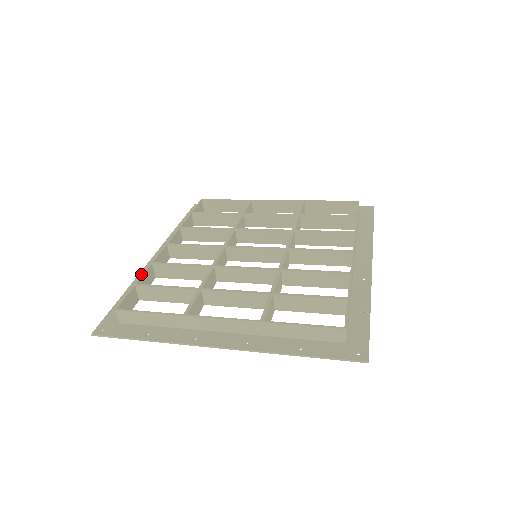
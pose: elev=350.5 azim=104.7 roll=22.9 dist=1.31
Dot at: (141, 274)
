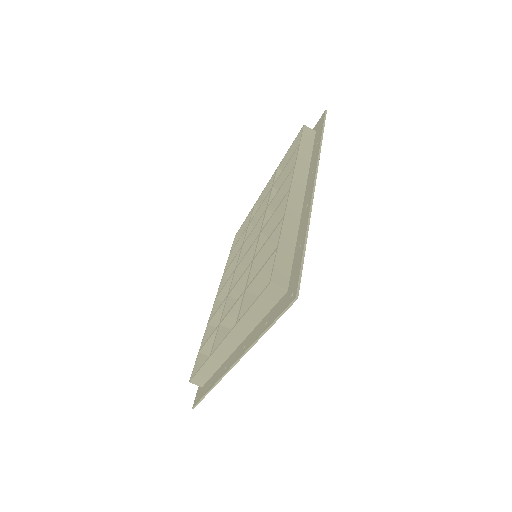
Dot at: occluded
